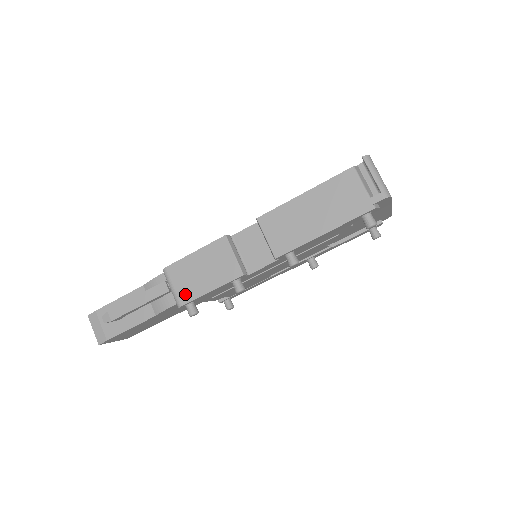
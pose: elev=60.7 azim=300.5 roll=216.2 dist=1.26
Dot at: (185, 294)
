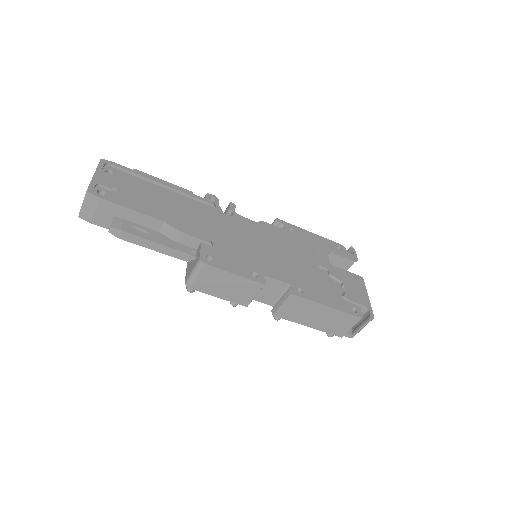
Dot at: (200, 286)
